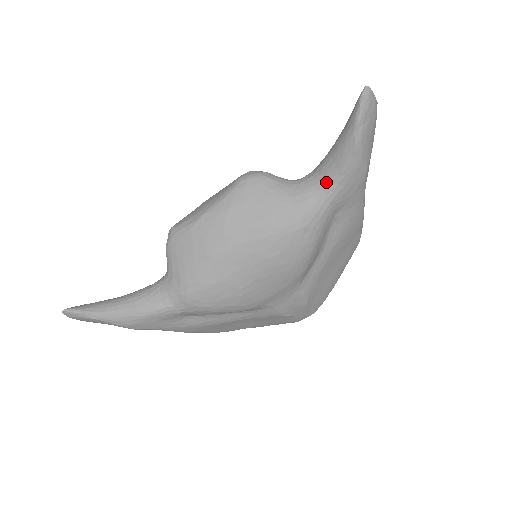
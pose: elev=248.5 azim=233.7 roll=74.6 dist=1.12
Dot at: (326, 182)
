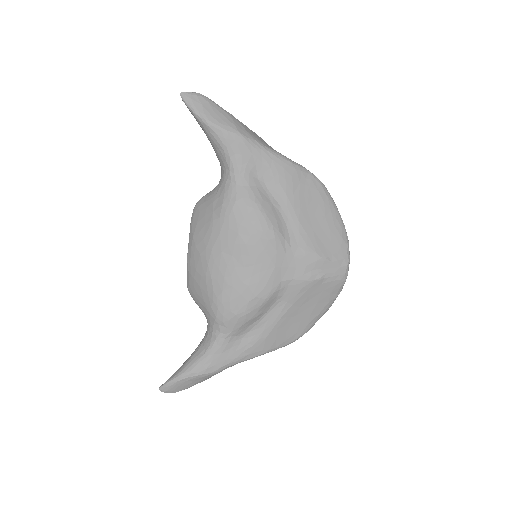
Dot at: (225, 164)
